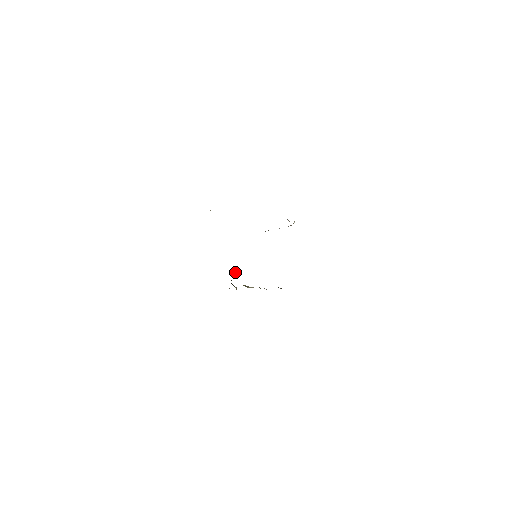
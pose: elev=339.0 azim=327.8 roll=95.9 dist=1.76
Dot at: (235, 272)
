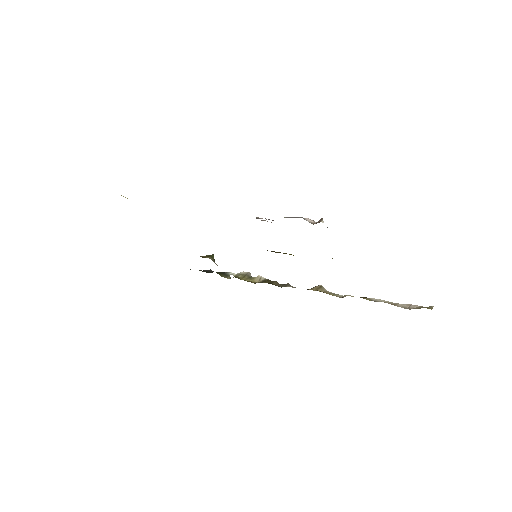
Dot at: occluded
